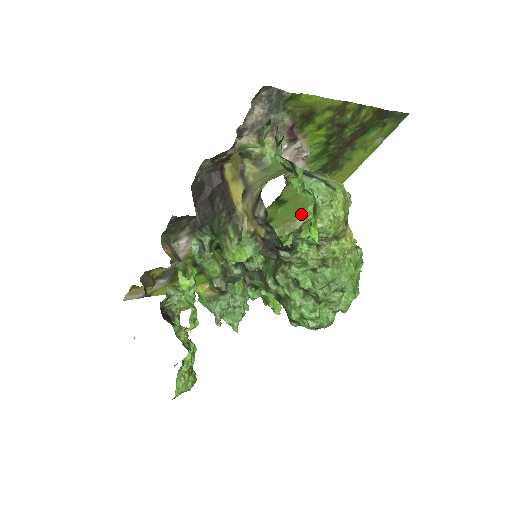
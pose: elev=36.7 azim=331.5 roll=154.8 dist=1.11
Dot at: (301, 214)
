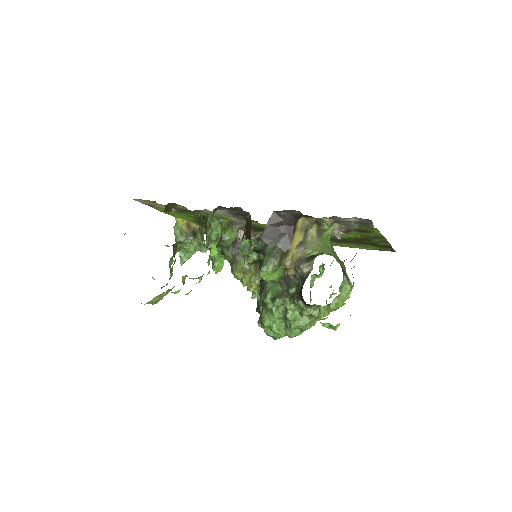
Dot at: occluded
